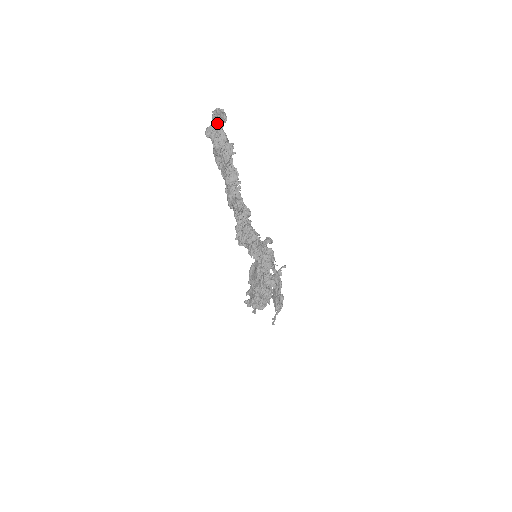
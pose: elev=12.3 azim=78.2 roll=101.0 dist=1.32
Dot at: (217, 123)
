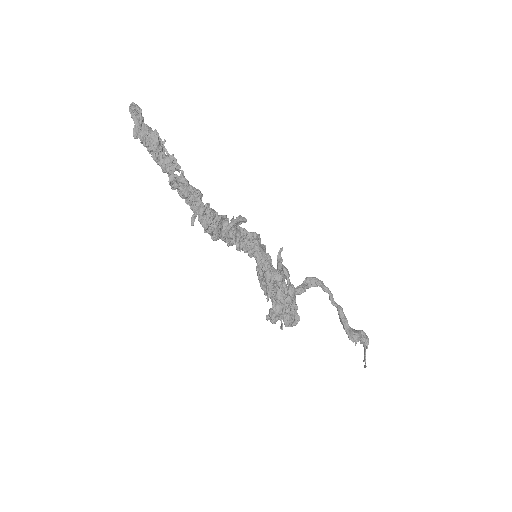
Dot at: (138, 121)
